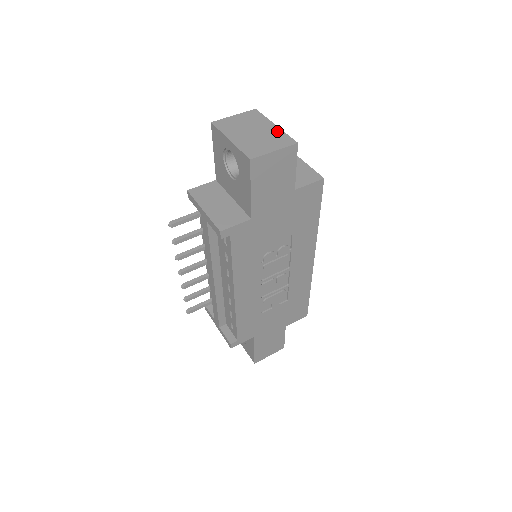
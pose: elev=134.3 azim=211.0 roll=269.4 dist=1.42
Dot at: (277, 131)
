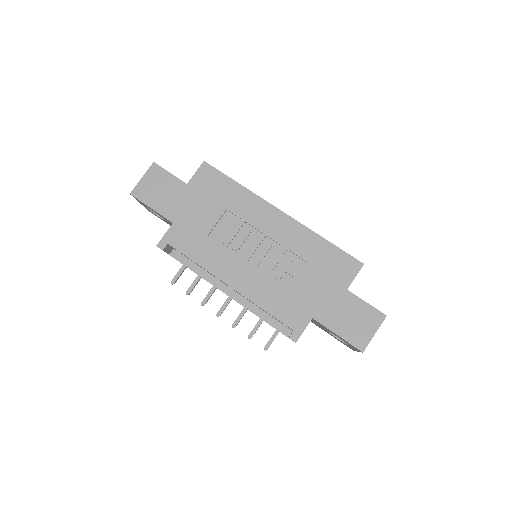
Dot at: occluded
